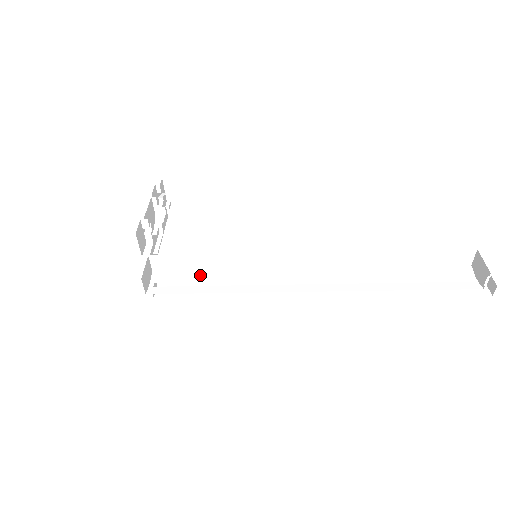
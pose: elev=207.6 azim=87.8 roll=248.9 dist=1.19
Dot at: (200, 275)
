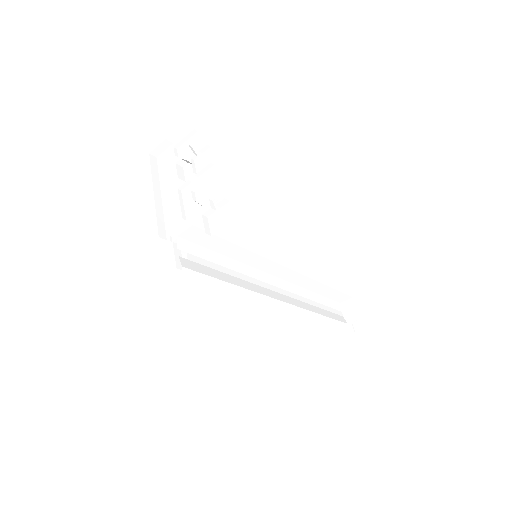
Dot at: (214, 257)
